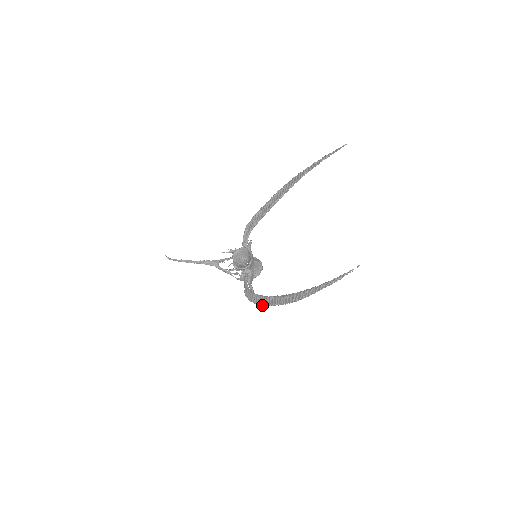
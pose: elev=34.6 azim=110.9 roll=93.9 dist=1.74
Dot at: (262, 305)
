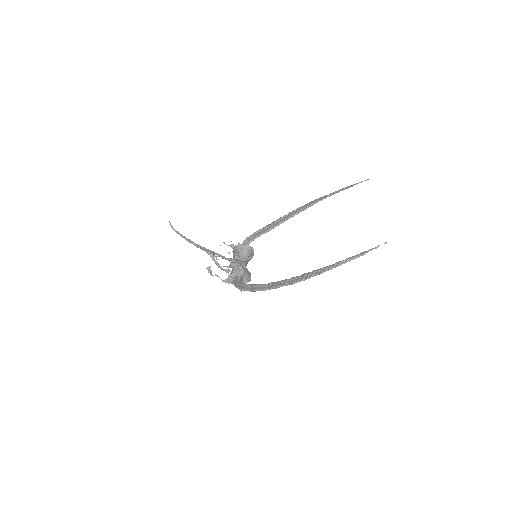
Dot at: (259, 290)
